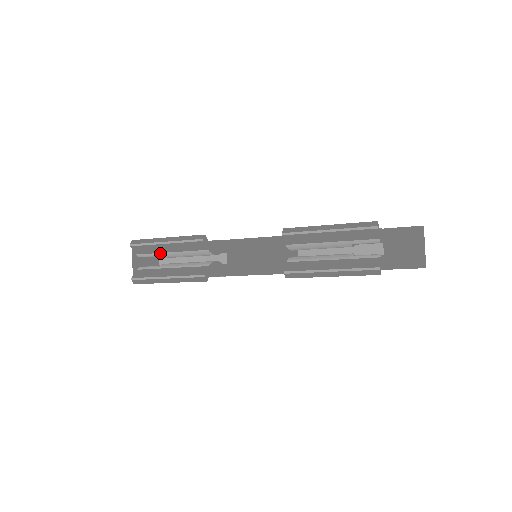
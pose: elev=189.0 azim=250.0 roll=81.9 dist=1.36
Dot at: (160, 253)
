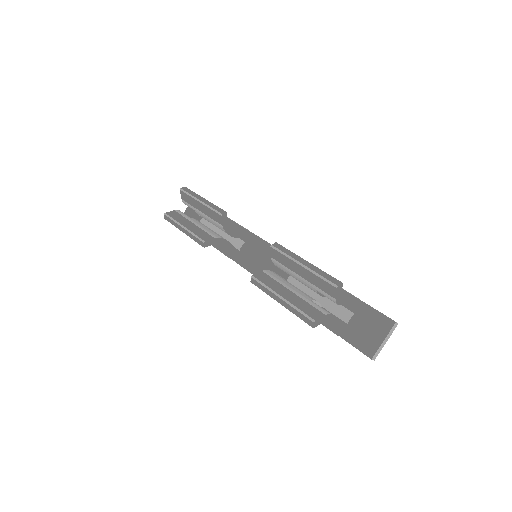
Dot at: (195, 208)
